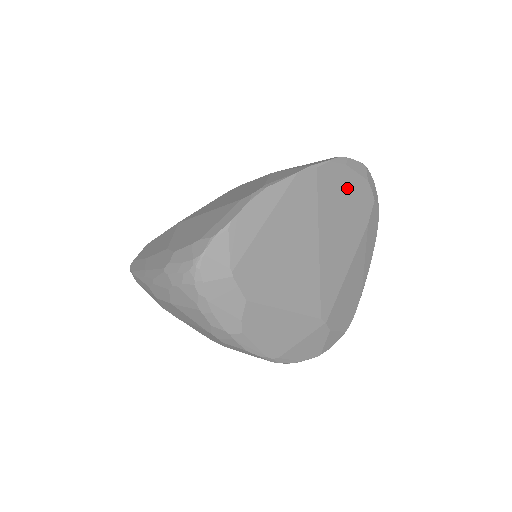
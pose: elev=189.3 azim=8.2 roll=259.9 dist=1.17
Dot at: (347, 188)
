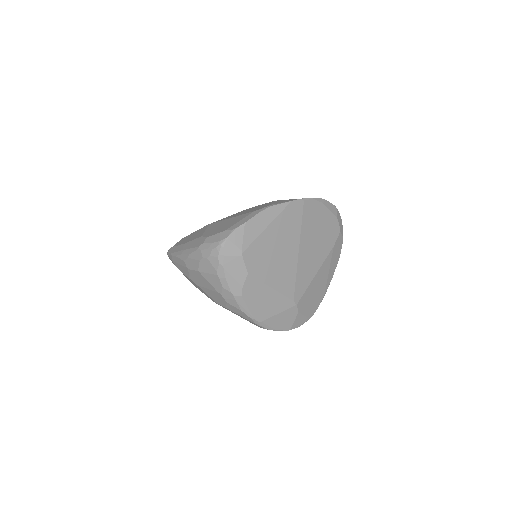
Dot at: (322, 218)
